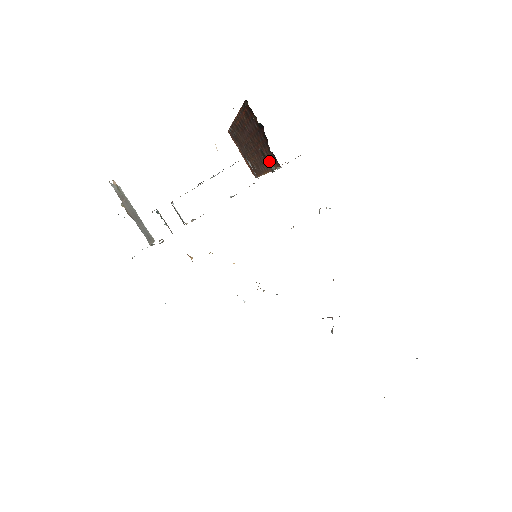
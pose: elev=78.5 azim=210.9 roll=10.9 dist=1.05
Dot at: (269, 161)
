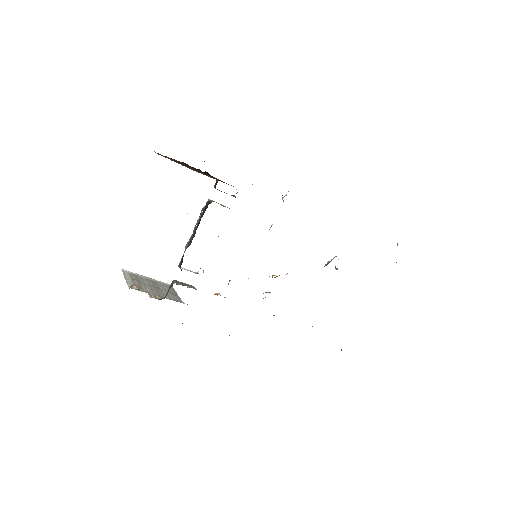
Dot at: occluded
